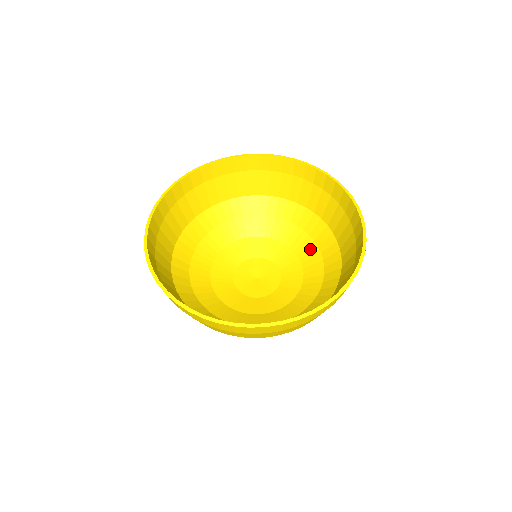
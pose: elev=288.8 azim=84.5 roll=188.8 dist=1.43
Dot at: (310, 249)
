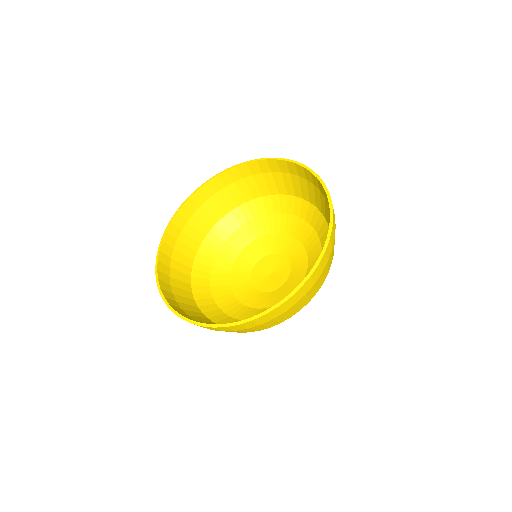
Dot at: (305, 229)
